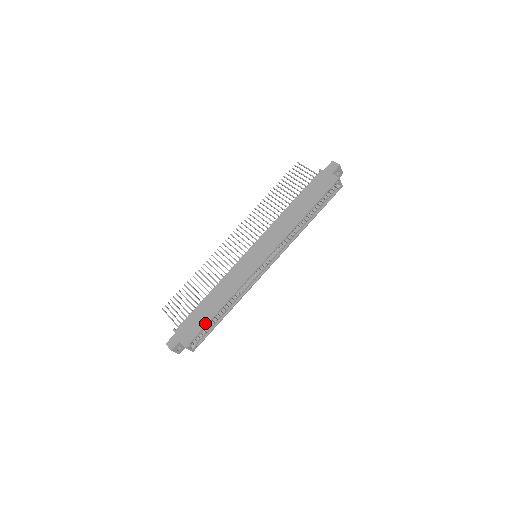
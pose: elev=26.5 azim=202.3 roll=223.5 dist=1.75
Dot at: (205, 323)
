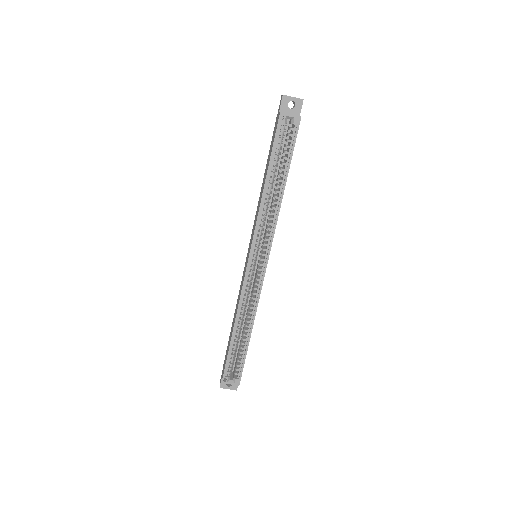
Dot at: (228, 351)
